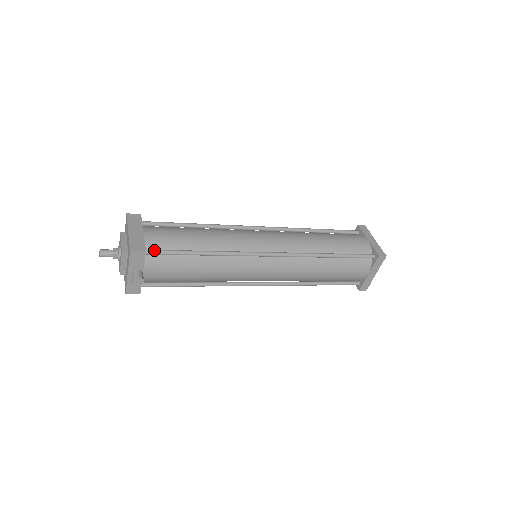
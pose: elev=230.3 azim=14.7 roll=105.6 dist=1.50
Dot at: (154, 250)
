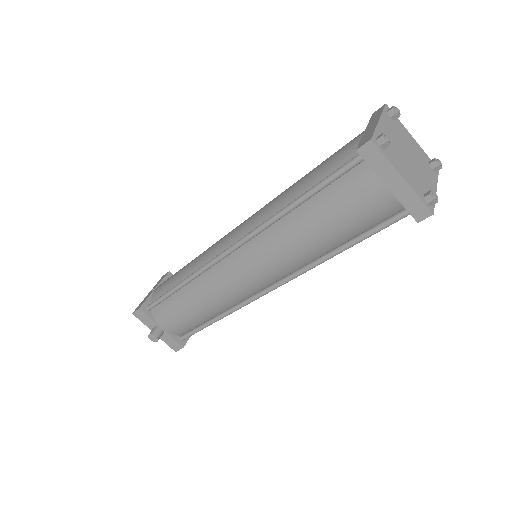
Dot at: (151, 303)
